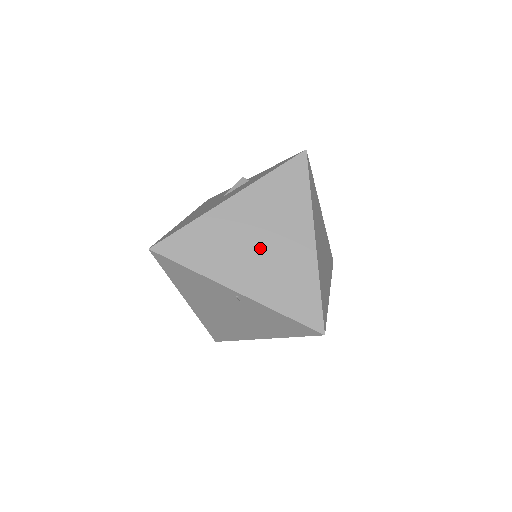
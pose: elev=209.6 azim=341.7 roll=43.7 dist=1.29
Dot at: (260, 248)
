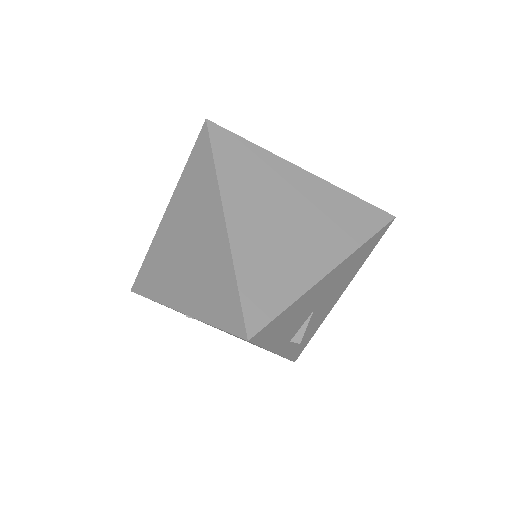
Dot at: (187, 255)
